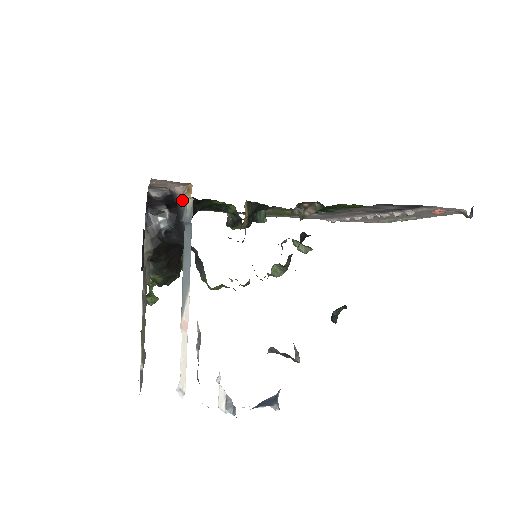
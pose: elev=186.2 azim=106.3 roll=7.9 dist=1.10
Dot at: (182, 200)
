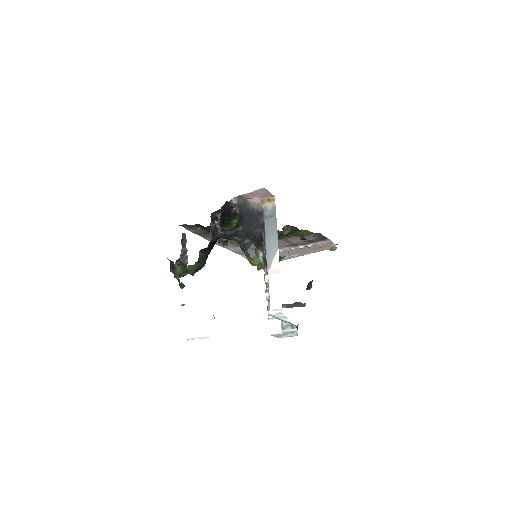
Dot at: (260, 206)
